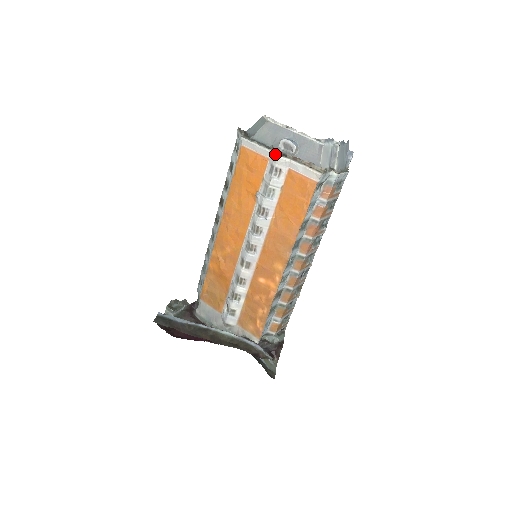
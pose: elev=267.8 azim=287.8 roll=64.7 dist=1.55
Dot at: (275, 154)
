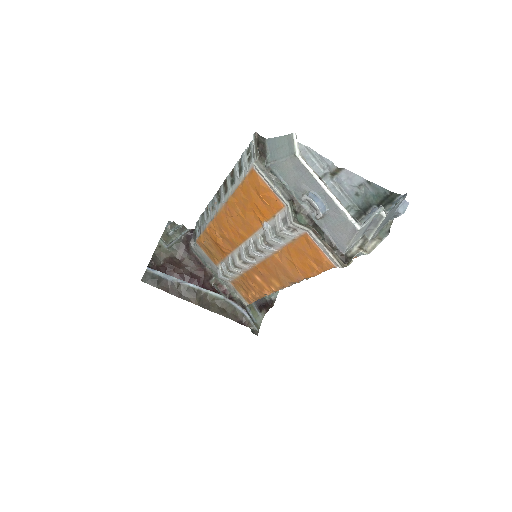
Dot at: (291, 217)
